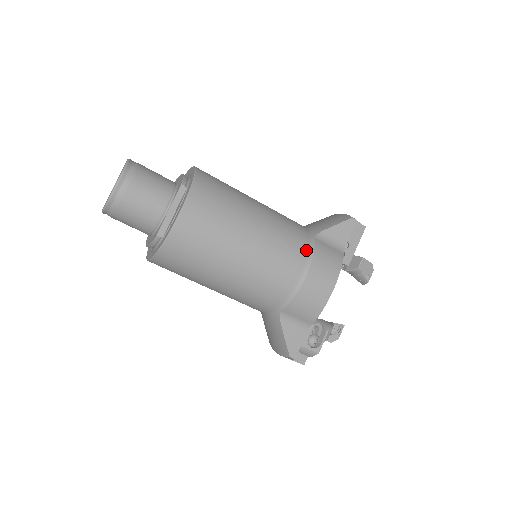
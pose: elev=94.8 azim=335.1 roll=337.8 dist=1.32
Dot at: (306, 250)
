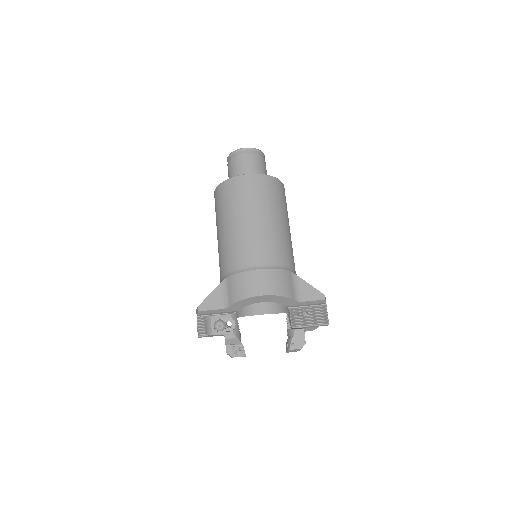
Dot at: (277, 263)
